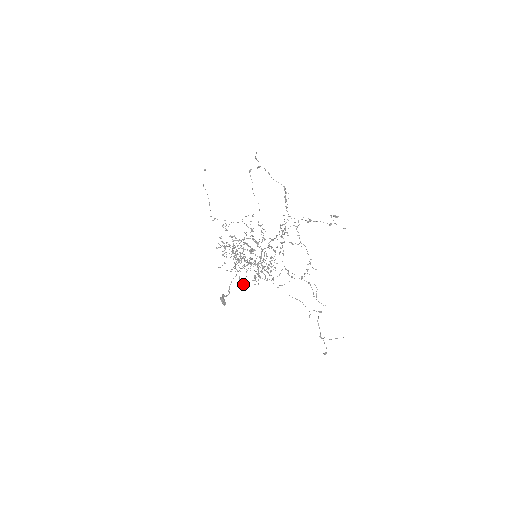
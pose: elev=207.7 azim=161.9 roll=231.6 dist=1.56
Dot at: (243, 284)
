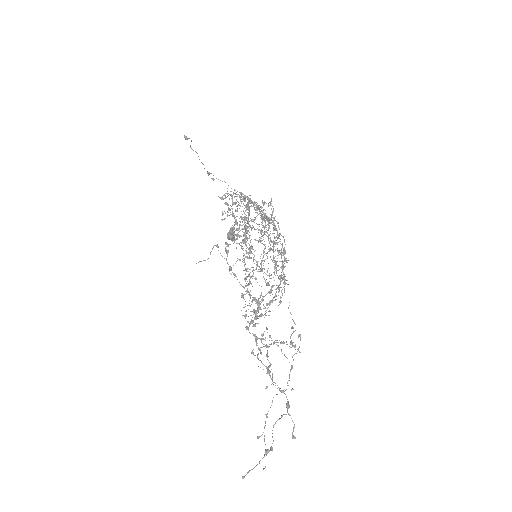
Dot at: (250, 247)
